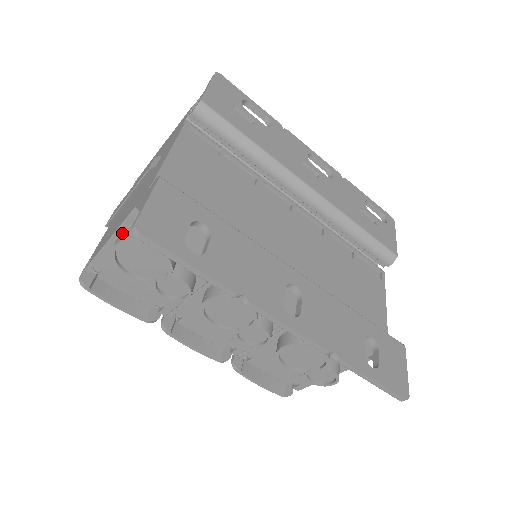
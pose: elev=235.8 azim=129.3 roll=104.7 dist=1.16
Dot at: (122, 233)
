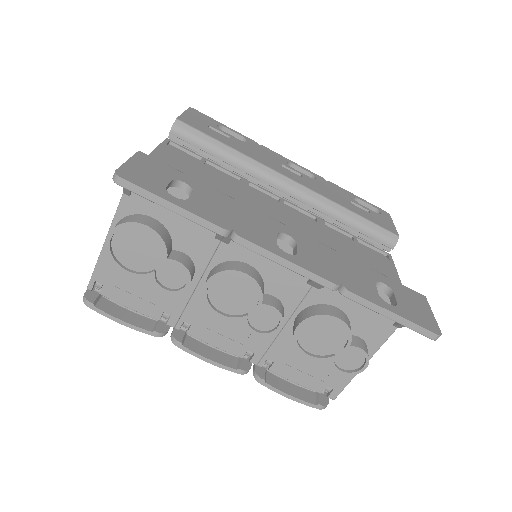
Dot at: occluded
